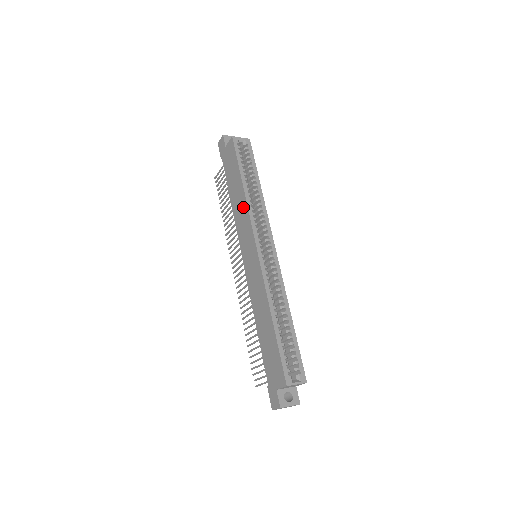
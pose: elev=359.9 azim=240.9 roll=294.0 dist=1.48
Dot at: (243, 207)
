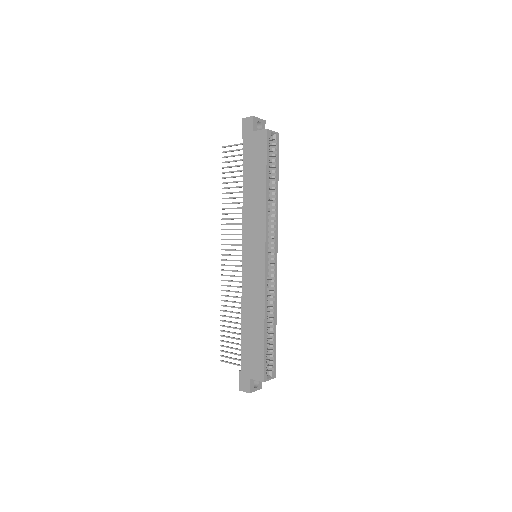
Dot at: (259, 209)
